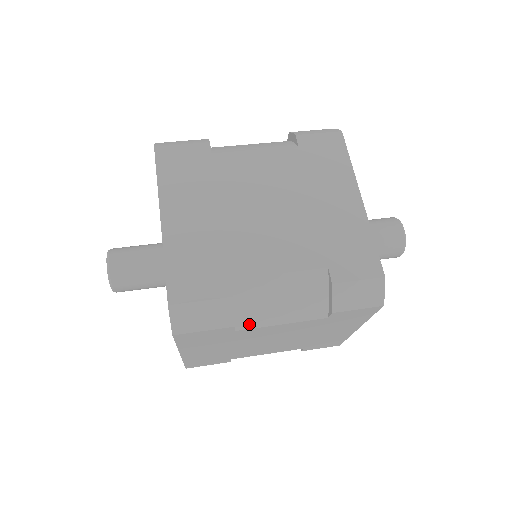
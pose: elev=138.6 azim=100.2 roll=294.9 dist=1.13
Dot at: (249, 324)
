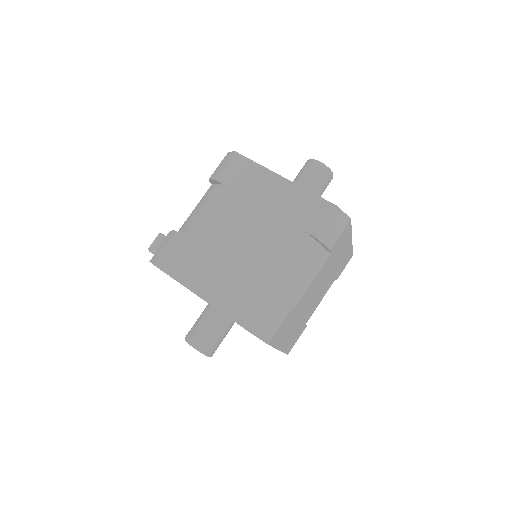
Dot at: occluded
